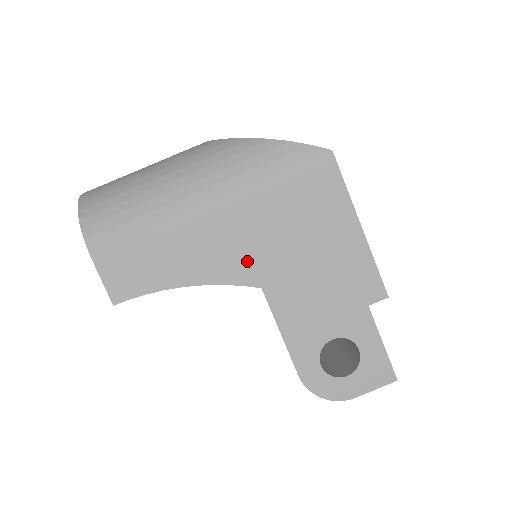
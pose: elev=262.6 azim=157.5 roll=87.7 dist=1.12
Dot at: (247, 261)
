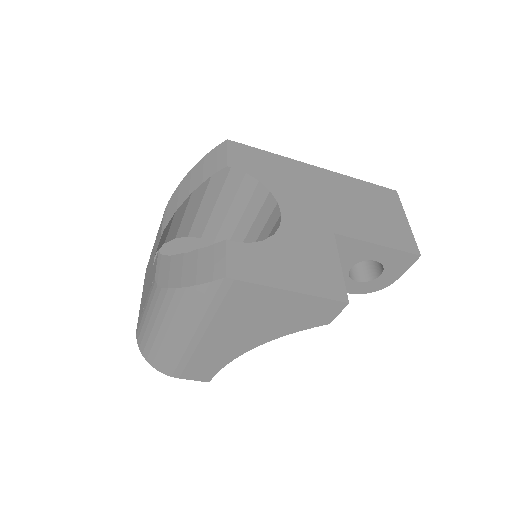
Dot at: (247, 339)
